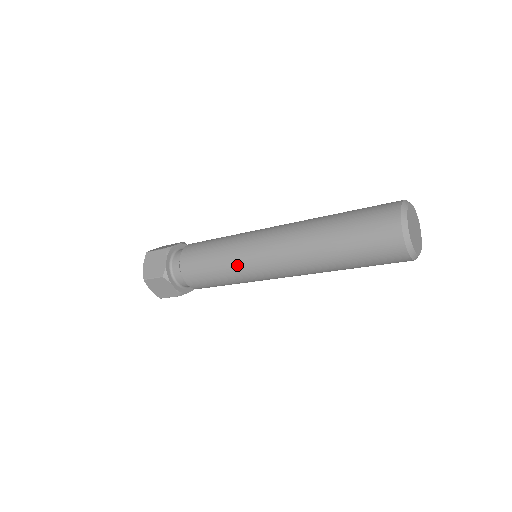
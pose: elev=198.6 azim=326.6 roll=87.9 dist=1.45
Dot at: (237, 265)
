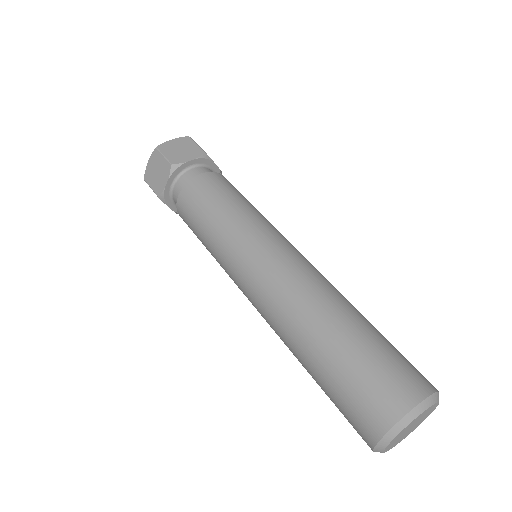
Dot at: (222, 265)
